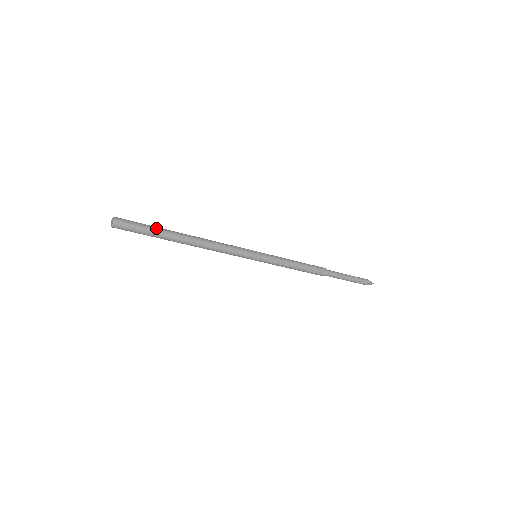
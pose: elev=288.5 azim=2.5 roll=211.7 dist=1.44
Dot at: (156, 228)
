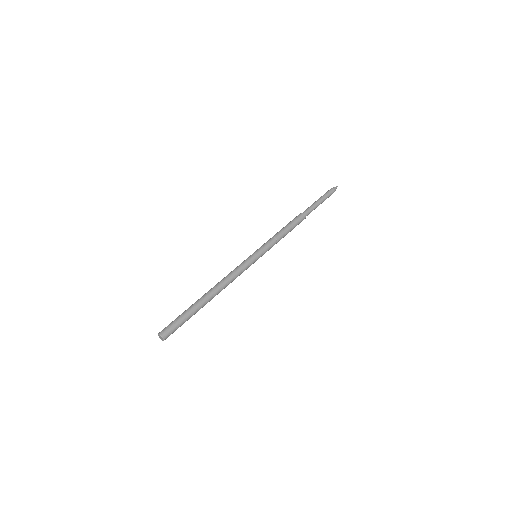
Dot at: (189, 313)
